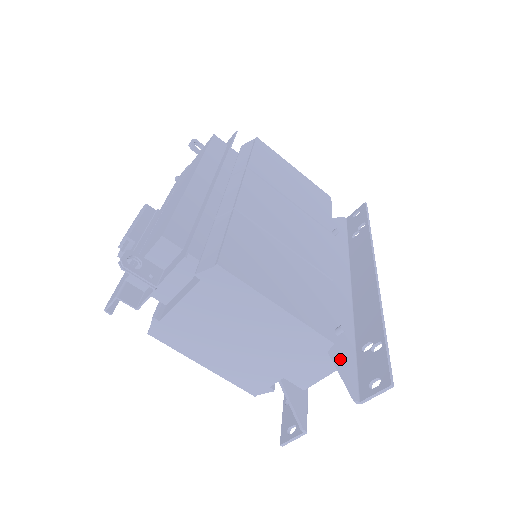
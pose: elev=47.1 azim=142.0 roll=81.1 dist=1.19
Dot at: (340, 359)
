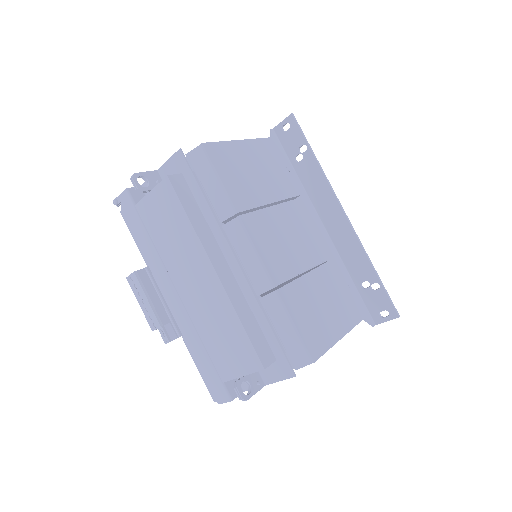
Dot at: occluded
